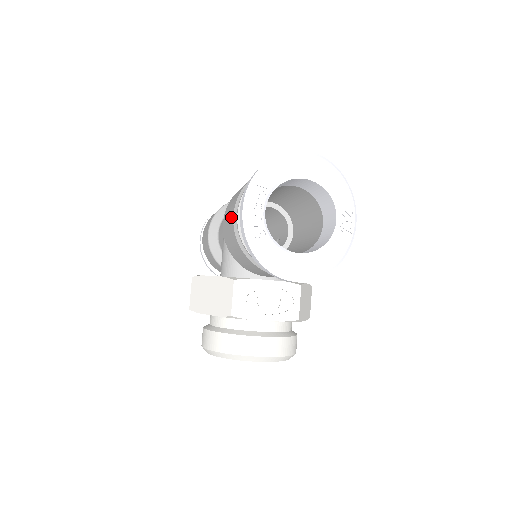
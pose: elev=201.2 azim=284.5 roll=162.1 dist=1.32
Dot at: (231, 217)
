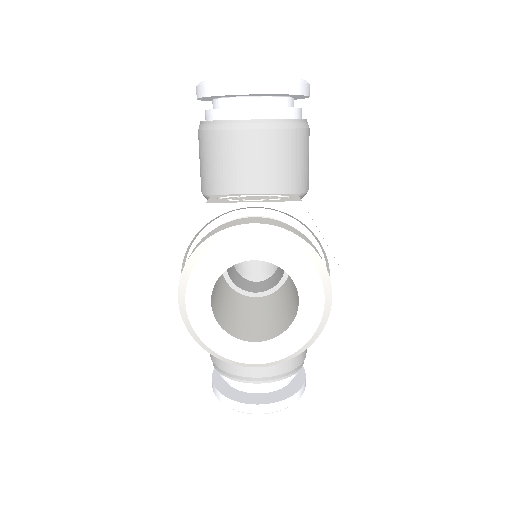
Dot at: occluded
